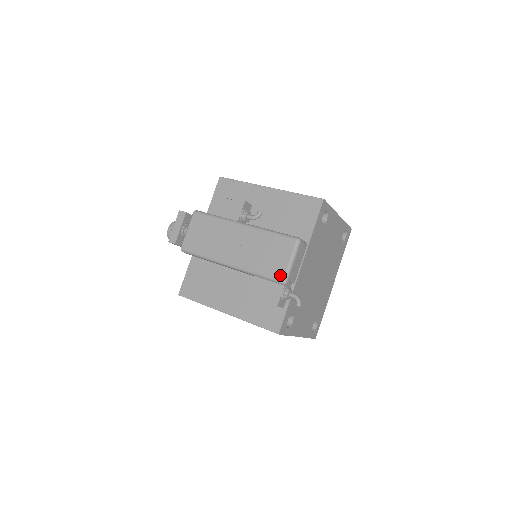
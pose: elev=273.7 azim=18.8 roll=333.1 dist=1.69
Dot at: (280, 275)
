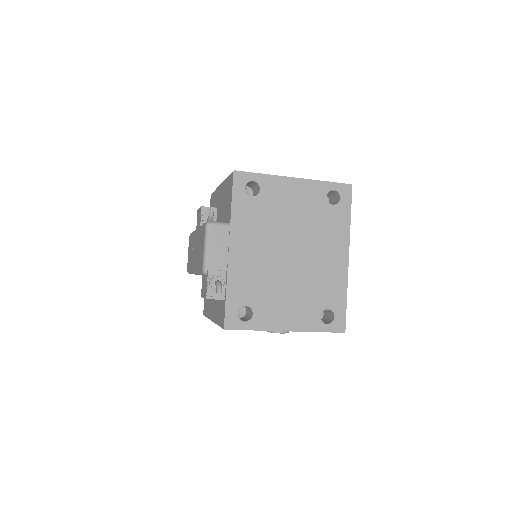
Dot at: (202, 266)
